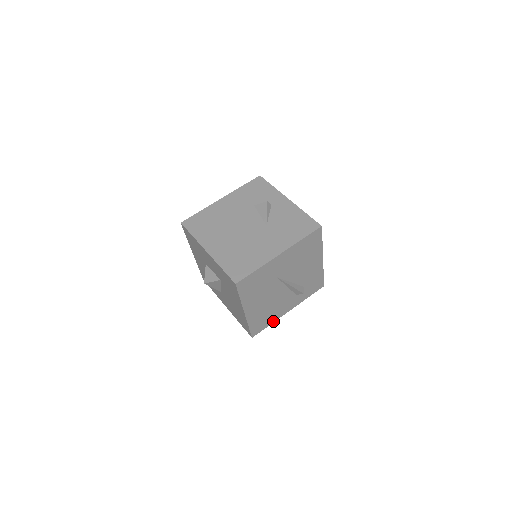
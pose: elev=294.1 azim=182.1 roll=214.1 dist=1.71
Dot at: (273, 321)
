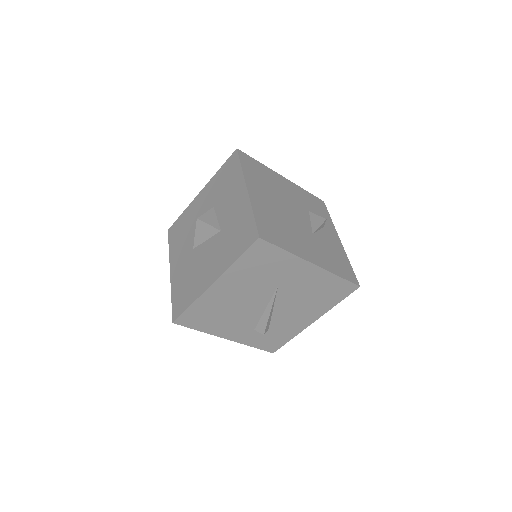
Dot at: (206, 331)
